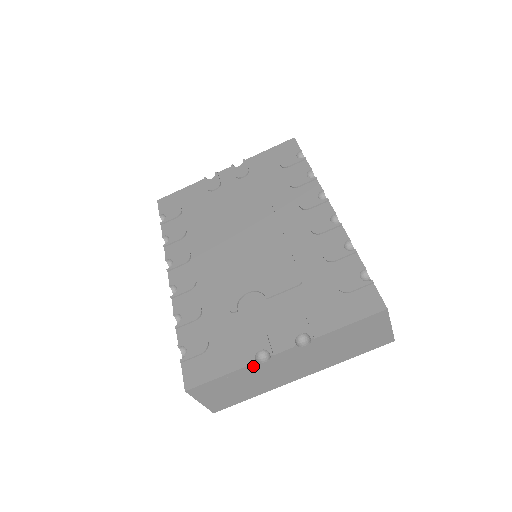
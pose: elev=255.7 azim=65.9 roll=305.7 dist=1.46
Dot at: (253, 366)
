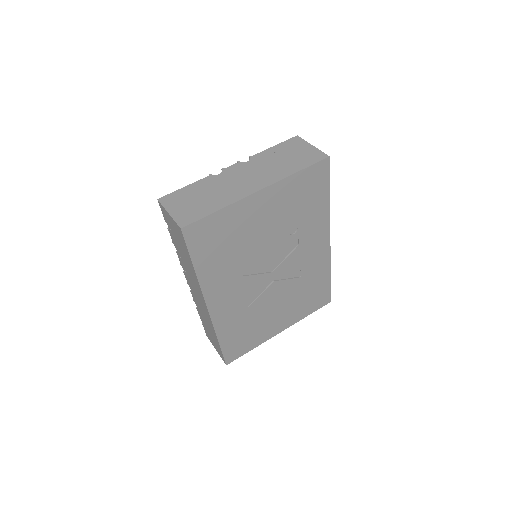
Dot at: (210, 178)
